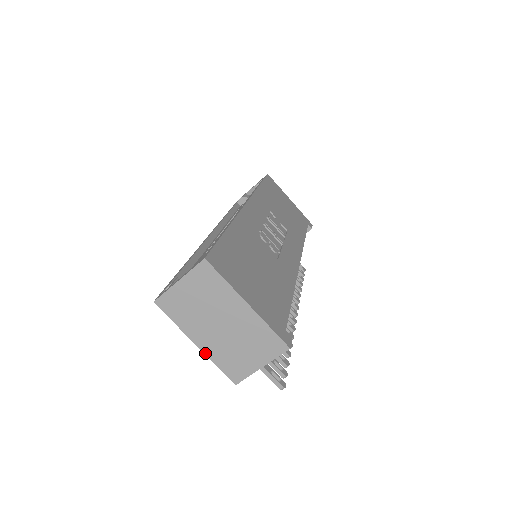
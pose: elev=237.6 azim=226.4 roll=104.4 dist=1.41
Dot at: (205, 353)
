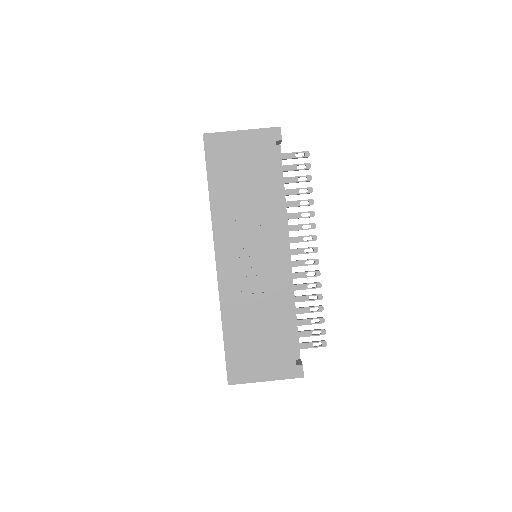
Dot at: occluded
